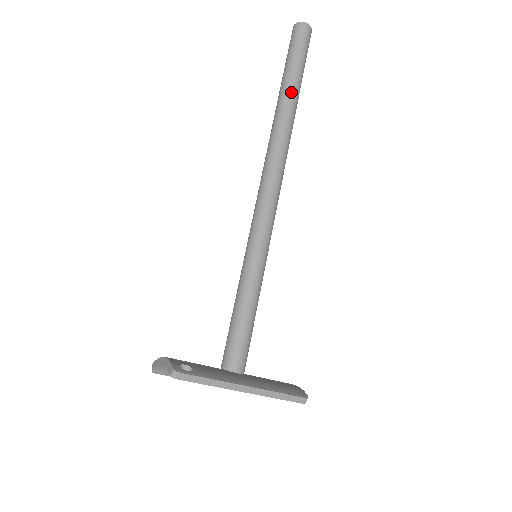
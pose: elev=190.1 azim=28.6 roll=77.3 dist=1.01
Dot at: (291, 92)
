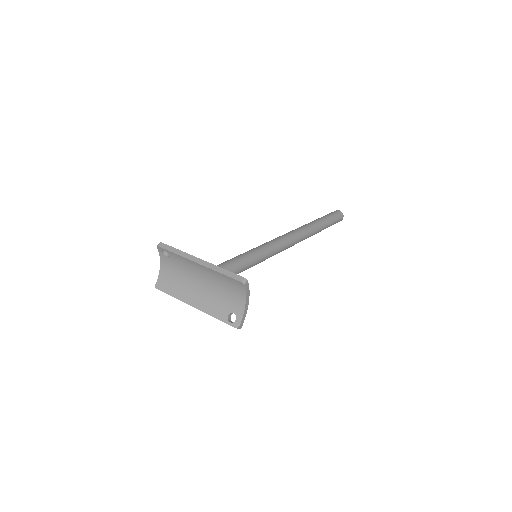
Dot at: (315, 221)
